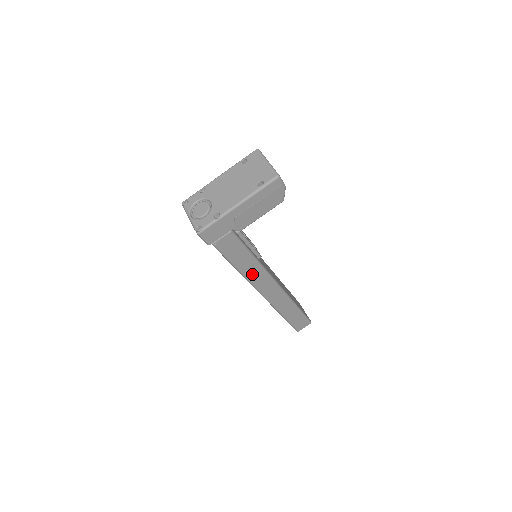
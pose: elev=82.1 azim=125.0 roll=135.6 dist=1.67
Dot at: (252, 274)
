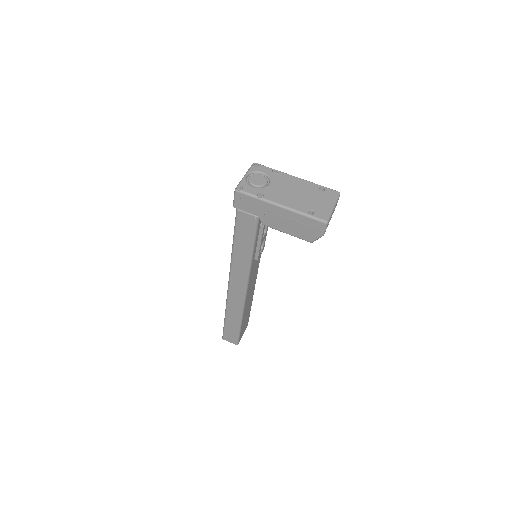
Dot at: (238, 262)
